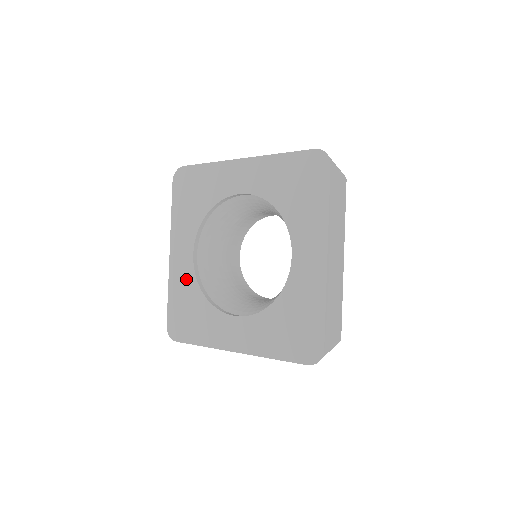
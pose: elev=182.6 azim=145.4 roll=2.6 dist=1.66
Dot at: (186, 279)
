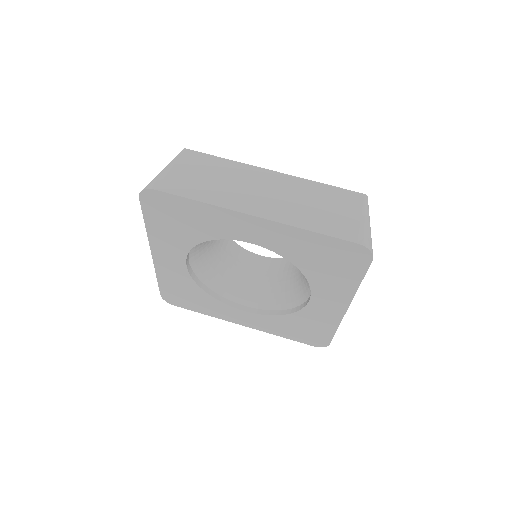
Dot at: (180, 277)
